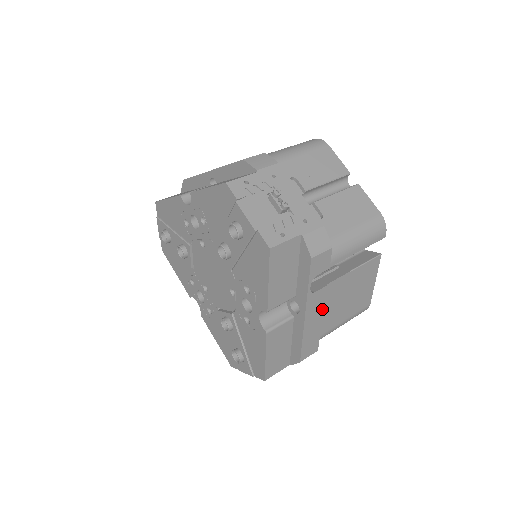
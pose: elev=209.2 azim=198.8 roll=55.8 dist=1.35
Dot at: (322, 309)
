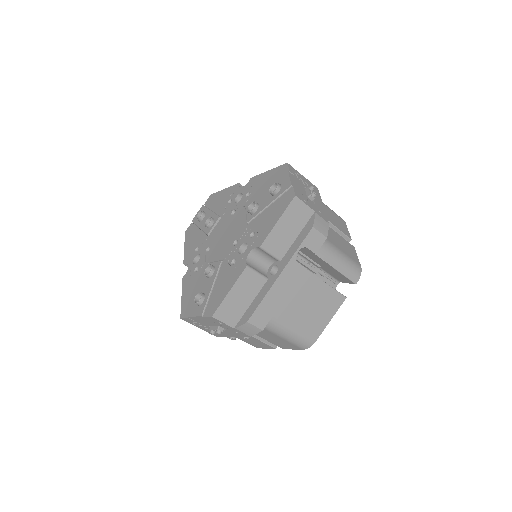
Dot at: (291, 288)
